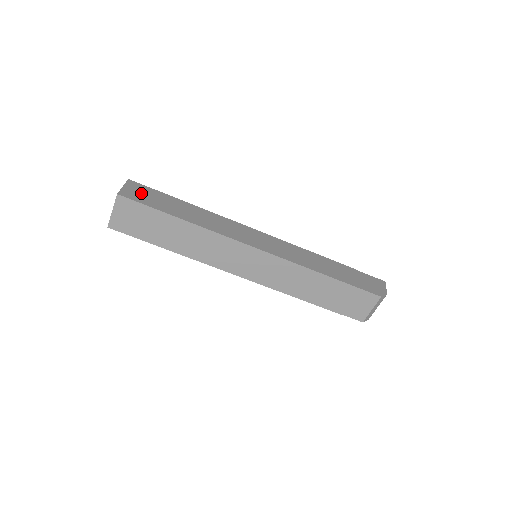
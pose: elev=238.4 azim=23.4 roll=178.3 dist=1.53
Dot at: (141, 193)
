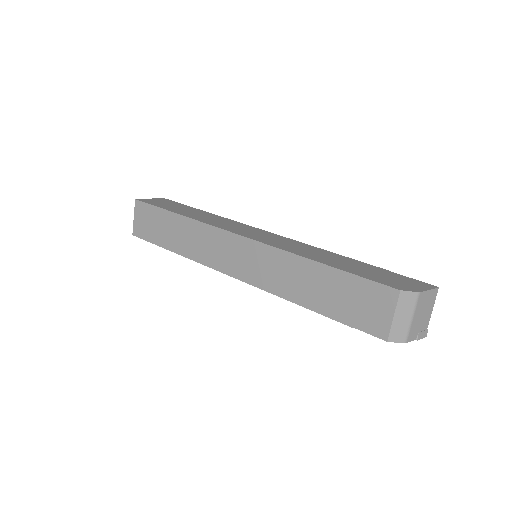
Dot at: (161, 202)
